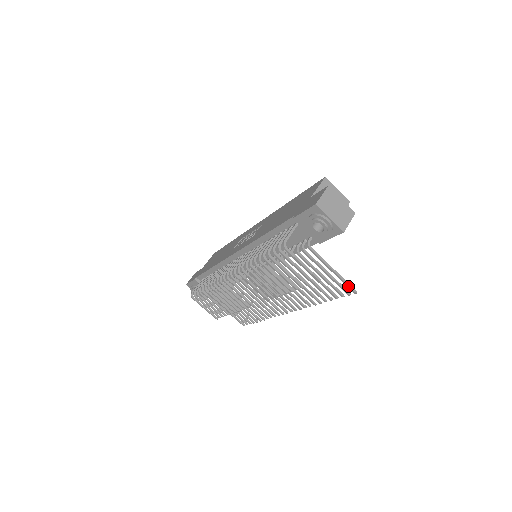
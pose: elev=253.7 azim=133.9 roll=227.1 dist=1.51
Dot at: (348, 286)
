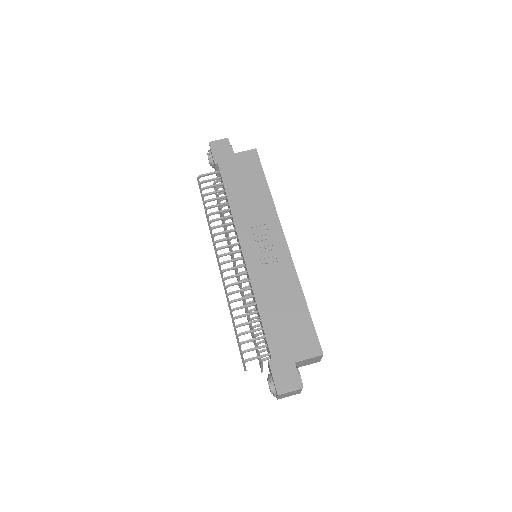
Dot at: (261, 370)
